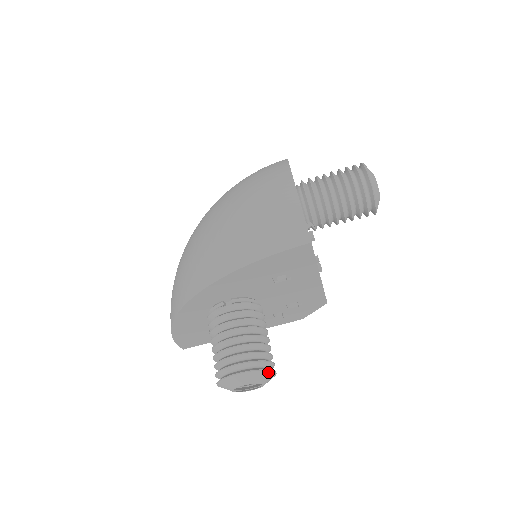
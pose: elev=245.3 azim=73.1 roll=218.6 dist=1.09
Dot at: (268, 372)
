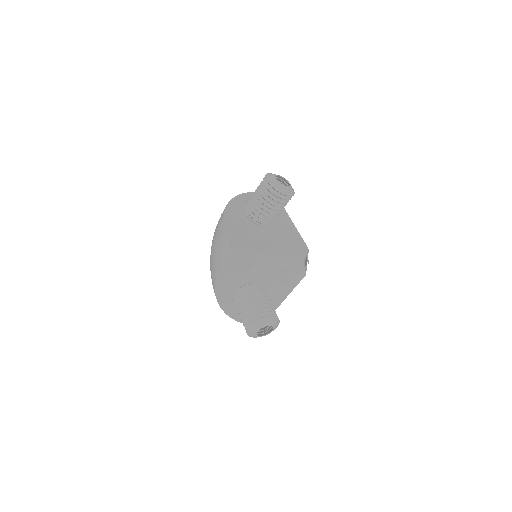
Dot at: (265, 318)
